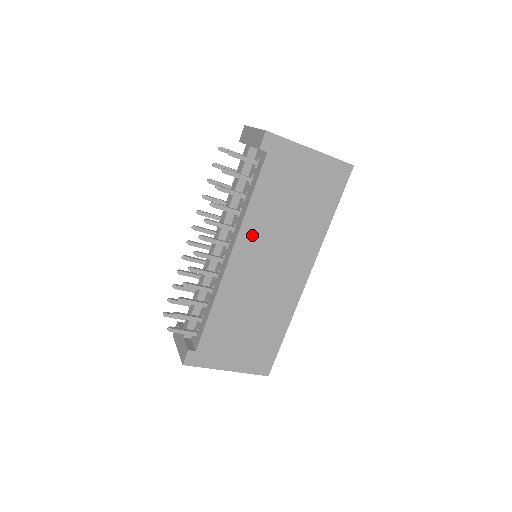
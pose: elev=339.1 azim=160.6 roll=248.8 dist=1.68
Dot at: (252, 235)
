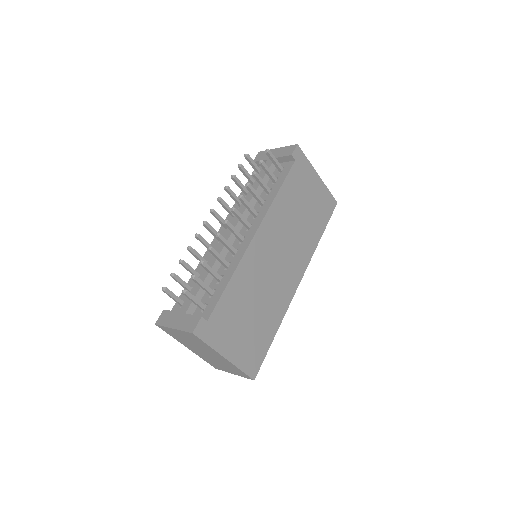
Dot at: (273, 222)
